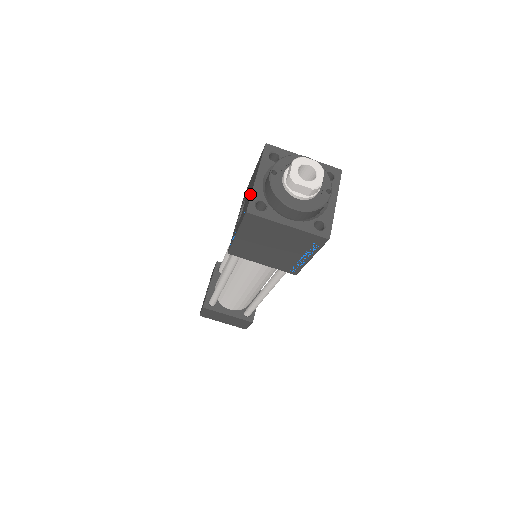
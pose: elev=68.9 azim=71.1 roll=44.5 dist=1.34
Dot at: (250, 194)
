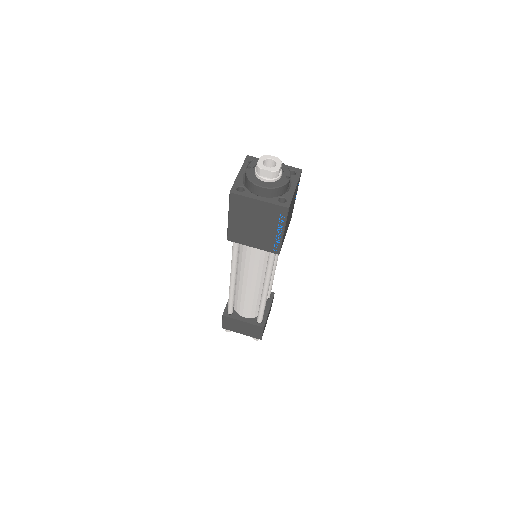
Dot at: occluded
